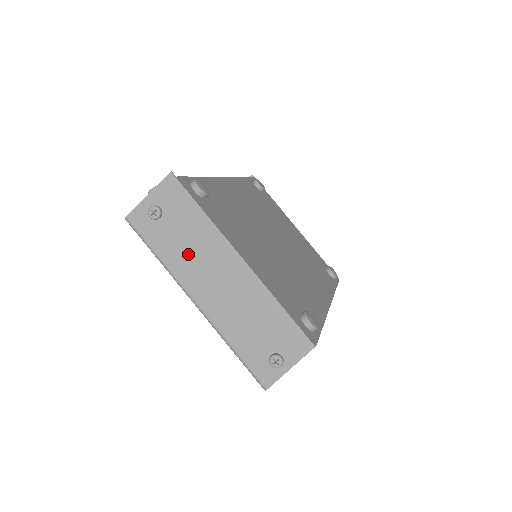
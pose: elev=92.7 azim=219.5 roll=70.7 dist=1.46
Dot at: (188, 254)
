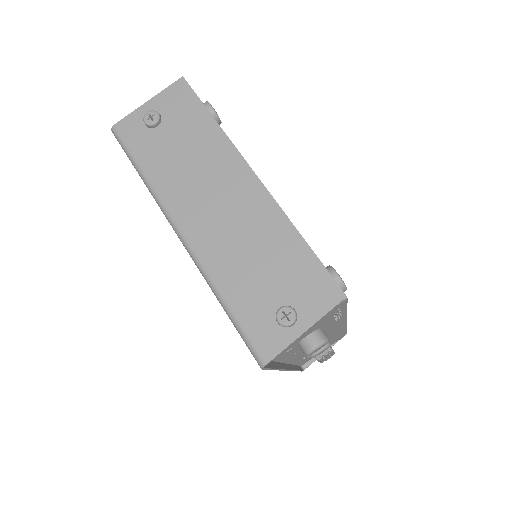
Dot at: (184, 169)
